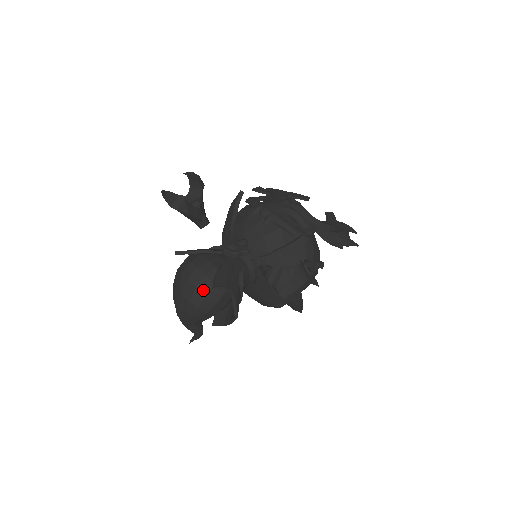
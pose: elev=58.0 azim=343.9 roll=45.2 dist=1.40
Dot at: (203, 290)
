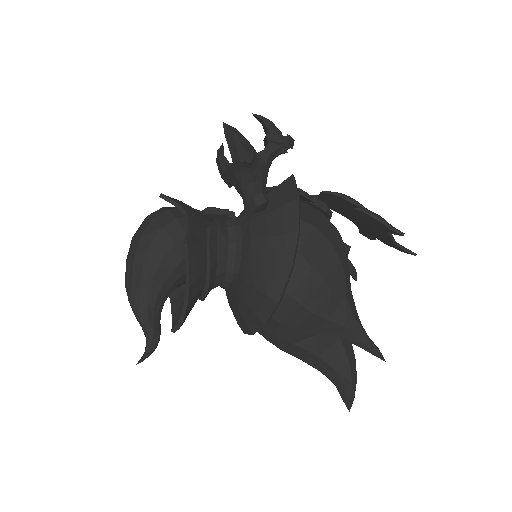
Dot at: (153, 215)
